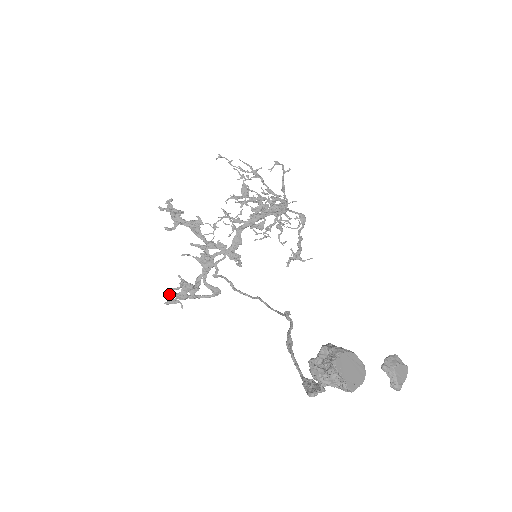
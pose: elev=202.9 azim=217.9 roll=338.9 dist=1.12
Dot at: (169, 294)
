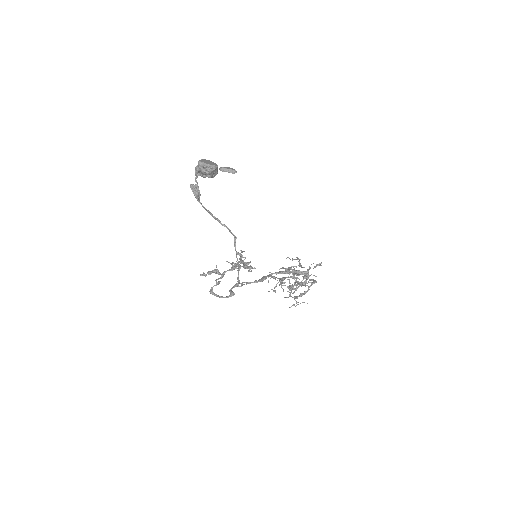
Dot at: (210, 292)
